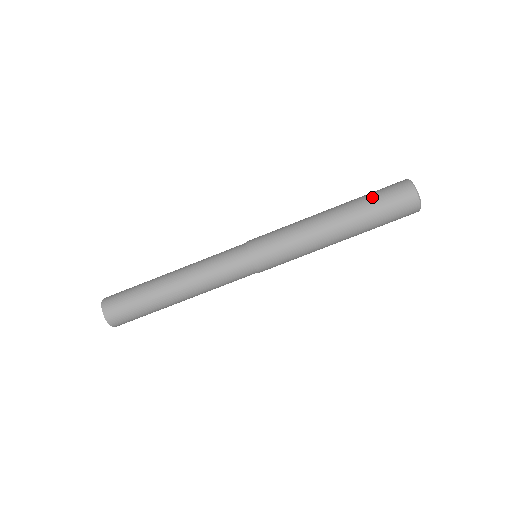
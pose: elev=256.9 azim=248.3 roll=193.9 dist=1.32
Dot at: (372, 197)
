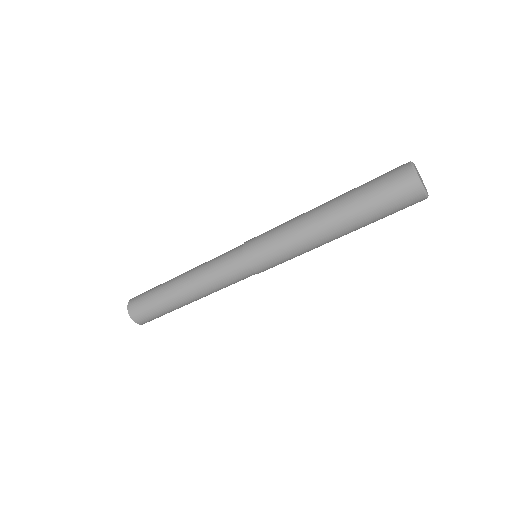
Dot at: (376, 210)
